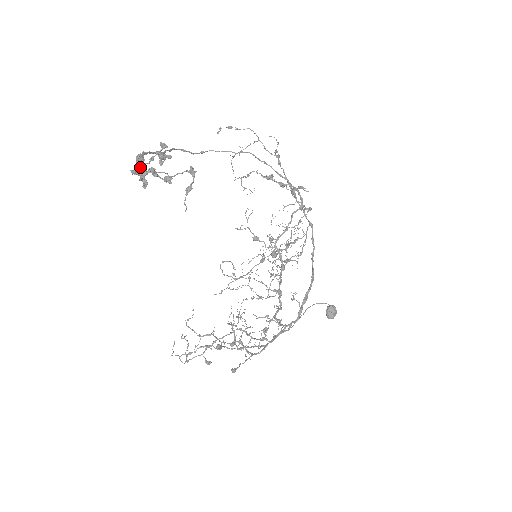
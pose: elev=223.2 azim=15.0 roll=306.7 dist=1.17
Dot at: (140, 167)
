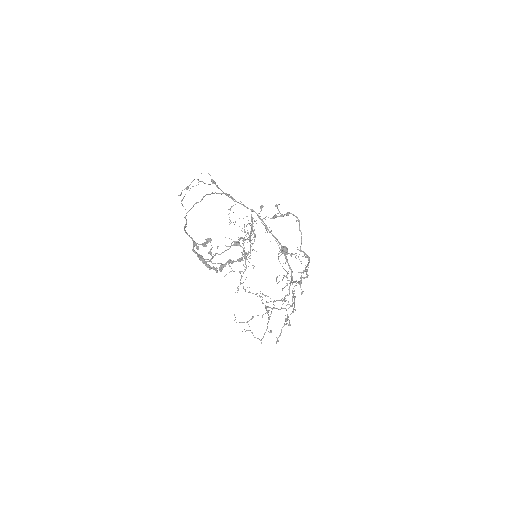
Dot at: (213, 263)
